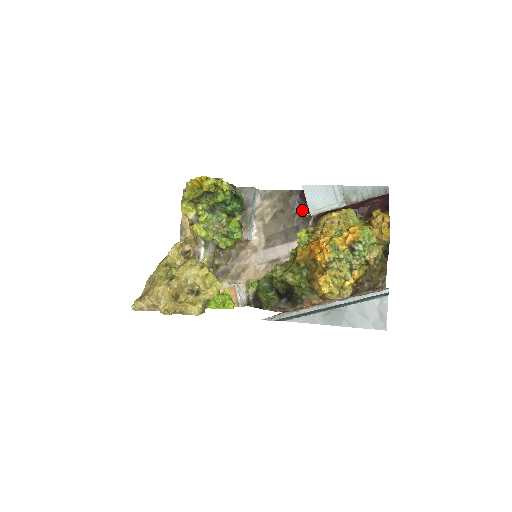
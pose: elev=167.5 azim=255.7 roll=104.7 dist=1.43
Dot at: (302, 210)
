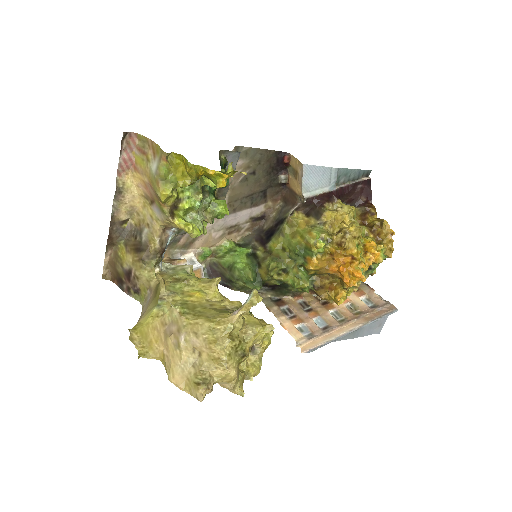
Dot at: (275, 173)
